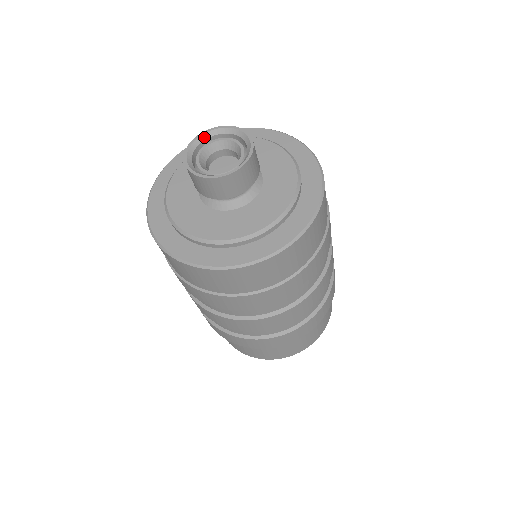
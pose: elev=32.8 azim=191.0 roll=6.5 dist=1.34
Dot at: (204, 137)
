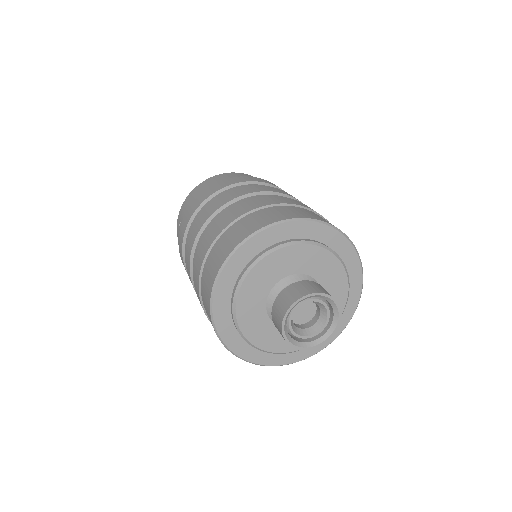
Dot at: (292, 309)
